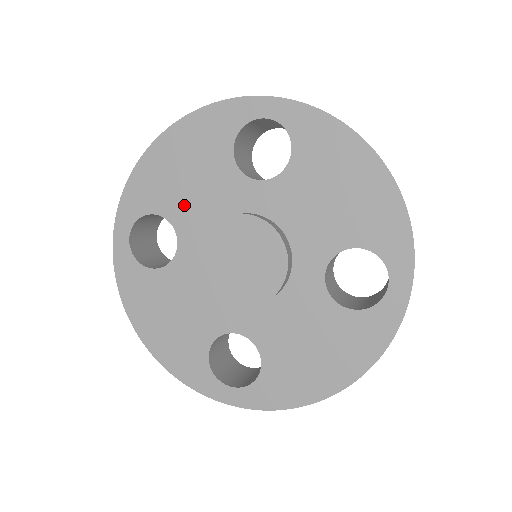
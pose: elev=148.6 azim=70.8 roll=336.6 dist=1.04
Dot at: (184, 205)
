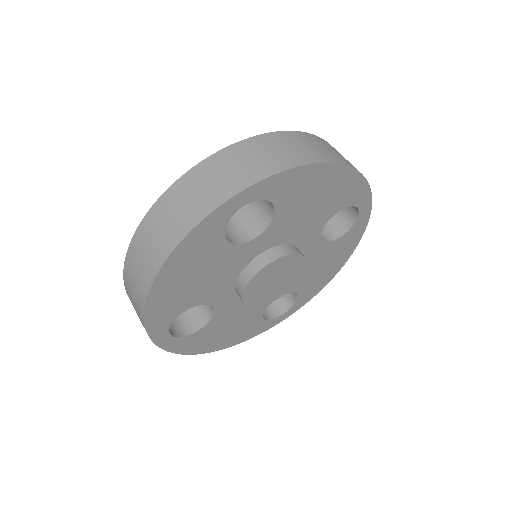
Dot at: (205, 291)
